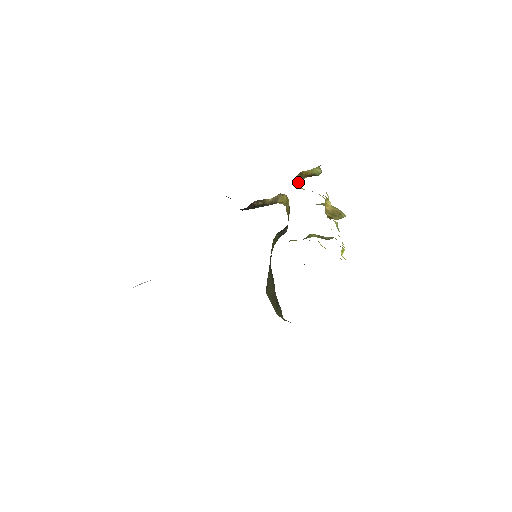
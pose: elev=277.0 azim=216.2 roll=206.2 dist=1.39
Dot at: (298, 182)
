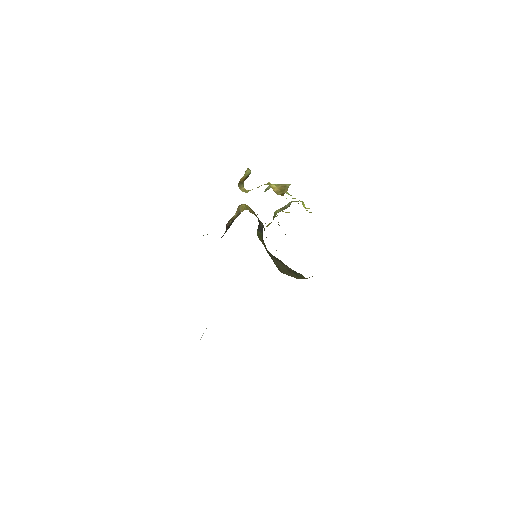
Dot at: (242, 189)
